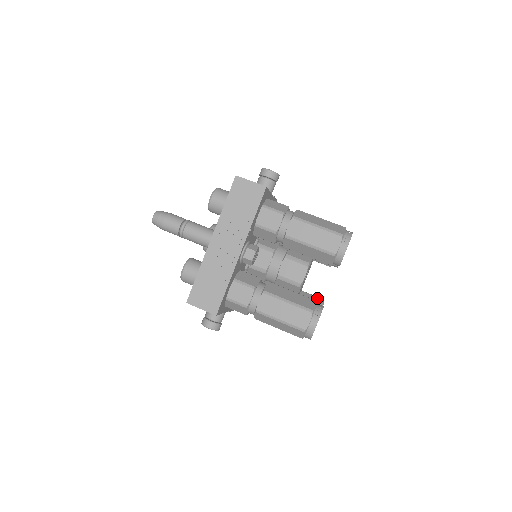
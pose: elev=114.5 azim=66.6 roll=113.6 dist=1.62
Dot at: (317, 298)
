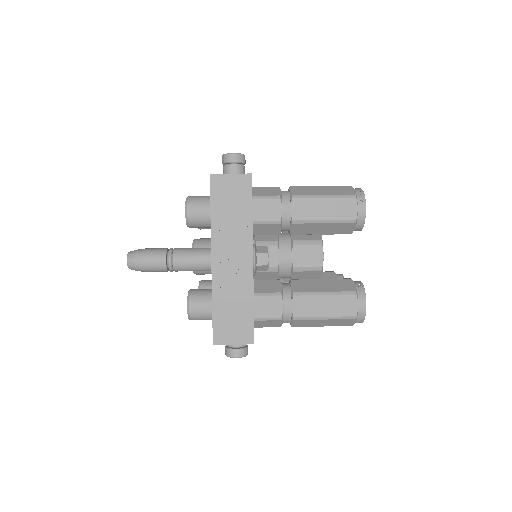
Dot at: (333, 273)
